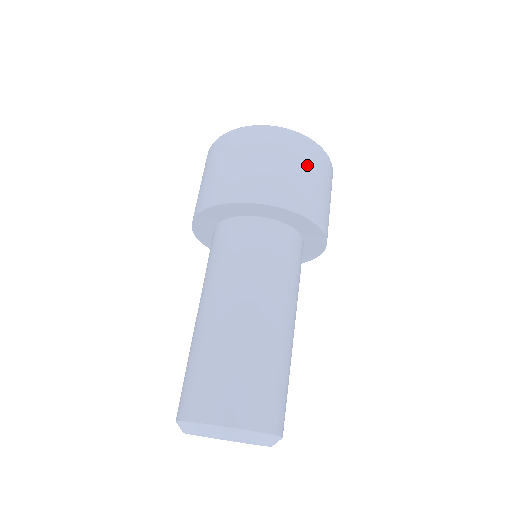
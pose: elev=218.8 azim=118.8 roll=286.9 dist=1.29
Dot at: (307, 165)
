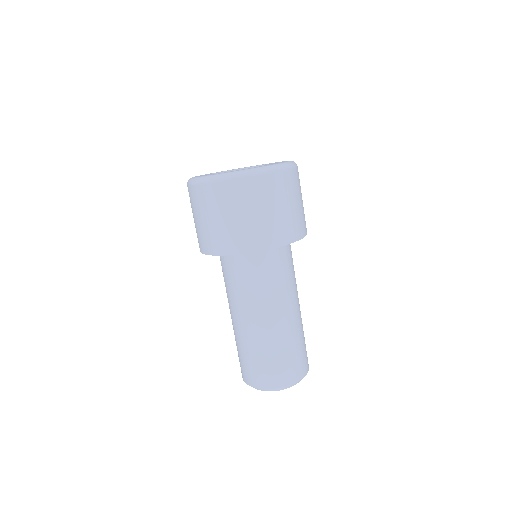
Dot at: (237, 205)
